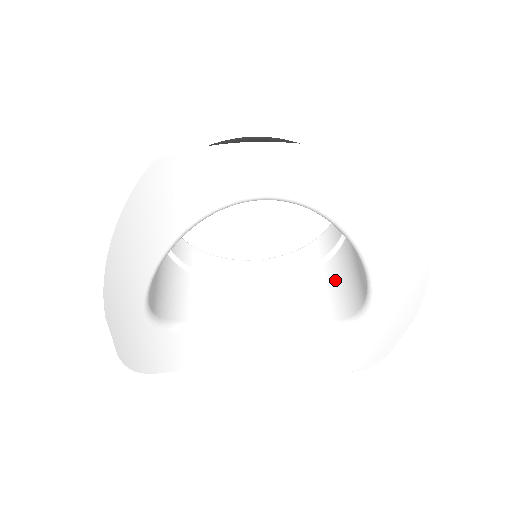
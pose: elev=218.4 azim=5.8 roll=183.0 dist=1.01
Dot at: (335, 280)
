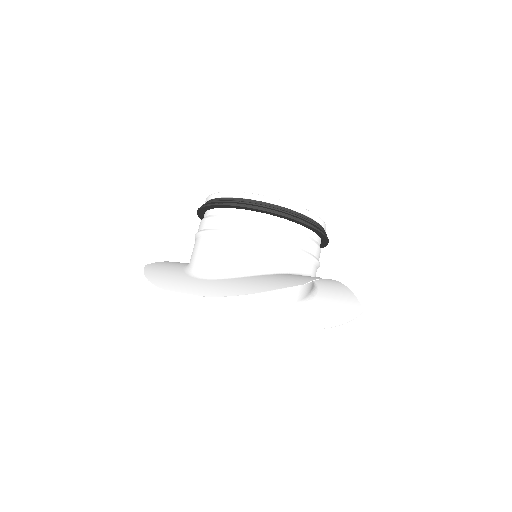
Dot at: occluded
